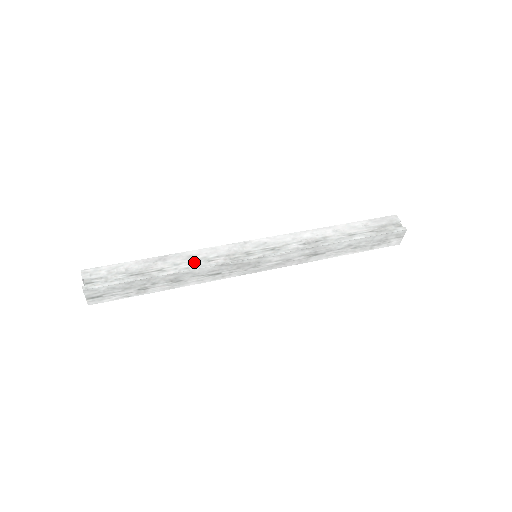
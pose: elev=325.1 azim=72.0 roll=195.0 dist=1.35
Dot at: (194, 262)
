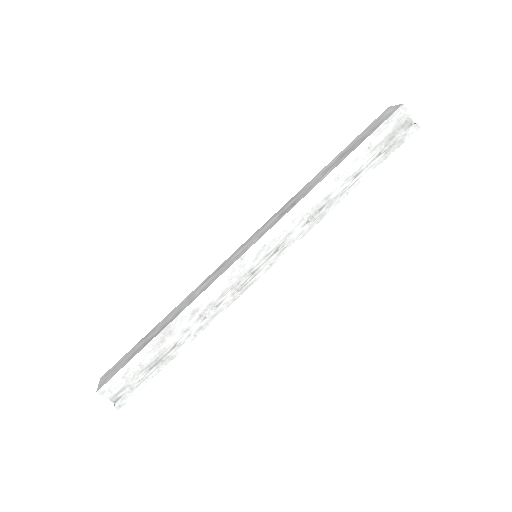
Dot at: (203, 317)
